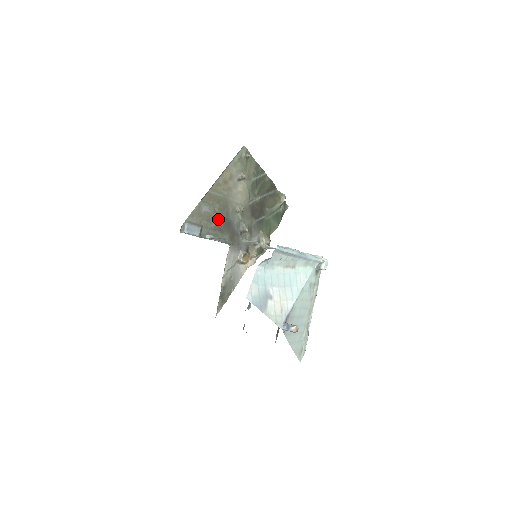
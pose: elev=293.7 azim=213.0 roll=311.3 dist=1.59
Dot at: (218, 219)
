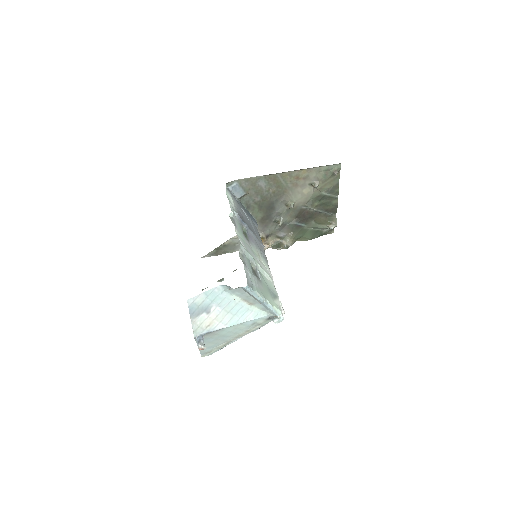
Dot at: (266, 198)
